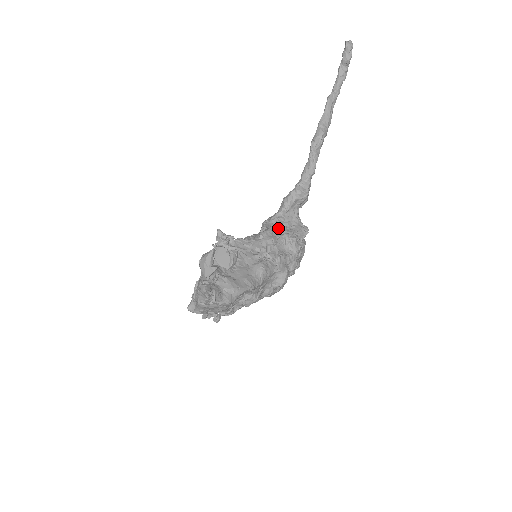
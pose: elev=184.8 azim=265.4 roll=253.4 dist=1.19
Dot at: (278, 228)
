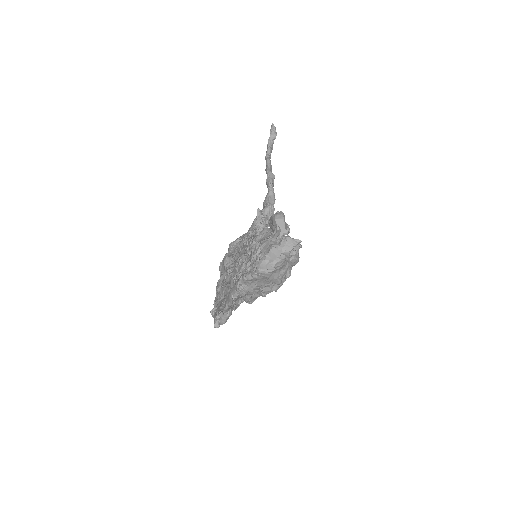
Dot at: occluded
